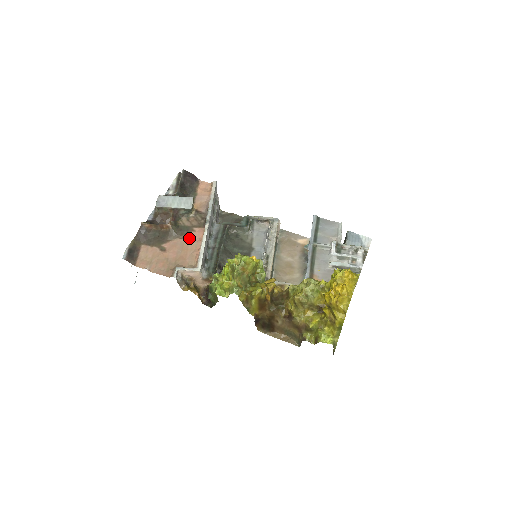
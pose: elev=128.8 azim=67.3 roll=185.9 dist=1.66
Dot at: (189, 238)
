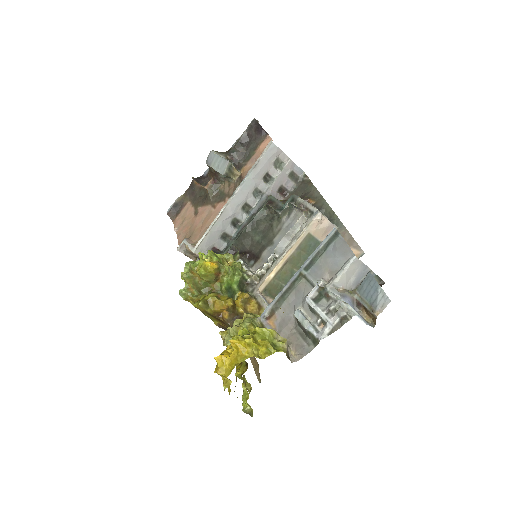
Dot at: (216, 208)
